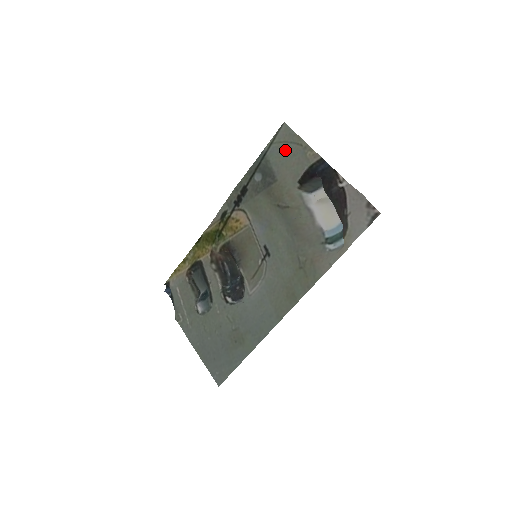
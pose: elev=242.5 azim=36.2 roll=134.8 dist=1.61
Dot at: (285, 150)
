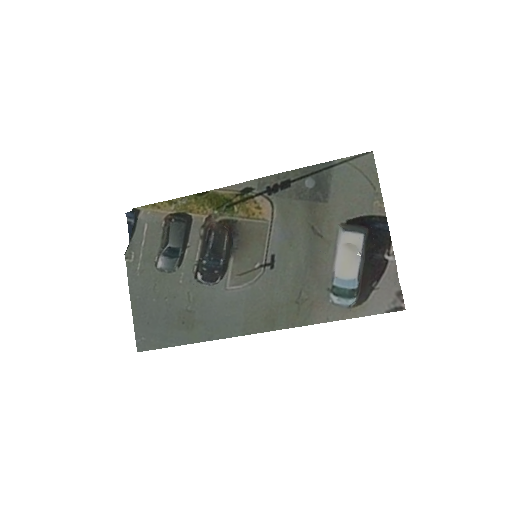
Dot at: (355, 179)
